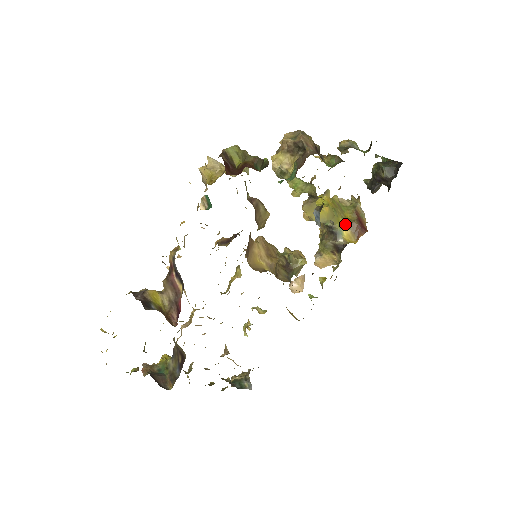
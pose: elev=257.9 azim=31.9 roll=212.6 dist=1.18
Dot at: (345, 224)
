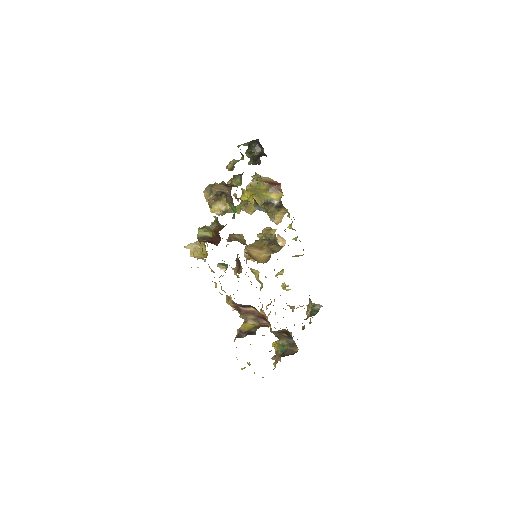
Dot at: (268, 193)
